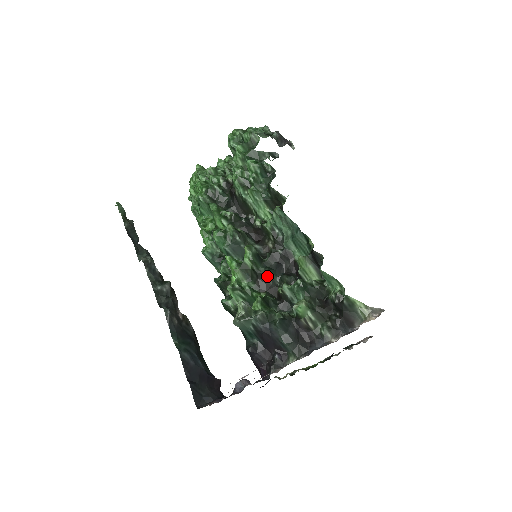
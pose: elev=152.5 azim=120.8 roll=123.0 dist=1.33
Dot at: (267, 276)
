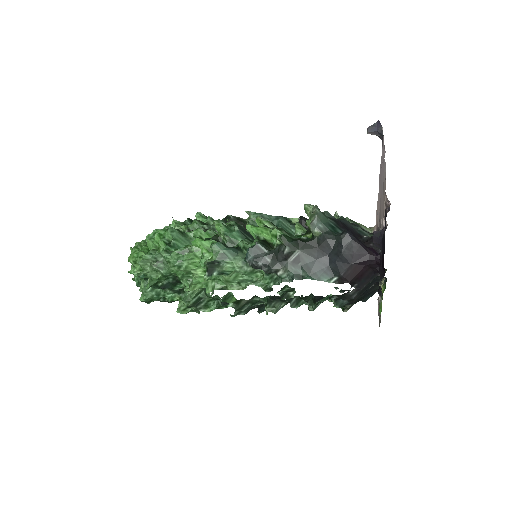
Dot at: occluded
